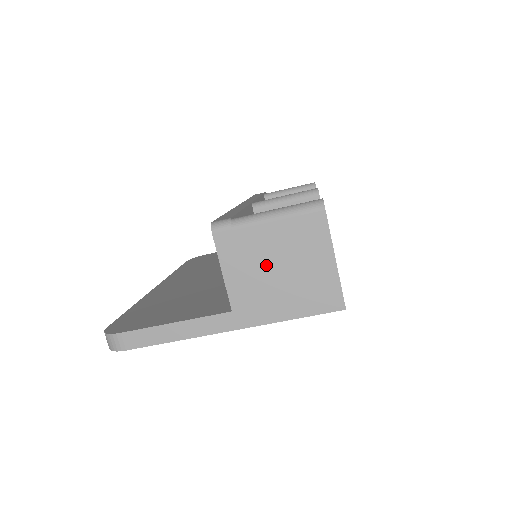
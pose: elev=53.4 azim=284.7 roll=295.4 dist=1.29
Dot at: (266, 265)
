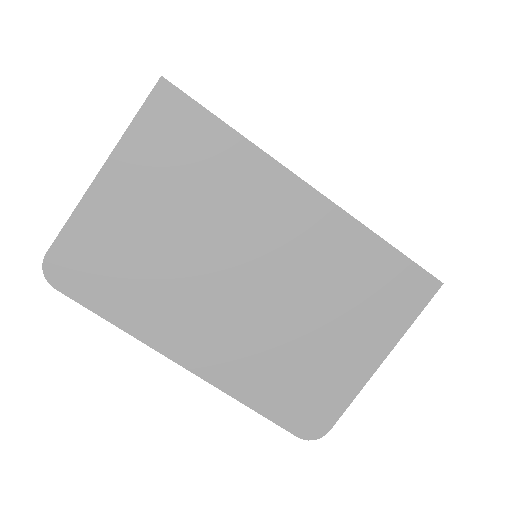
Dot at: occluded
